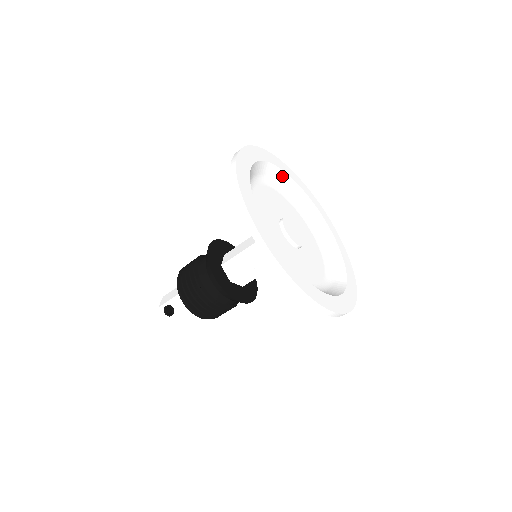
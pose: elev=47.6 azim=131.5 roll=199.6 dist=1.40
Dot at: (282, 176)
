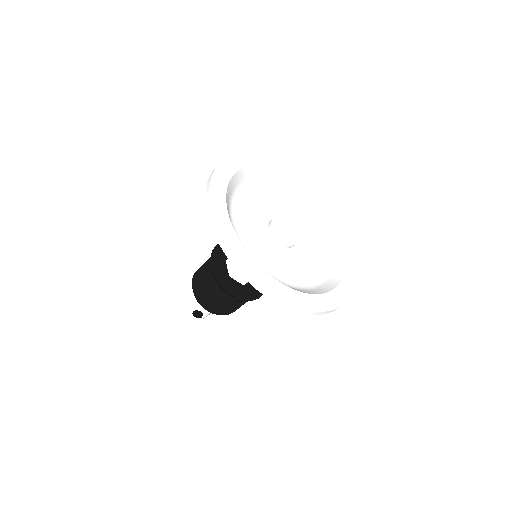
Dot at: (247, 172)
